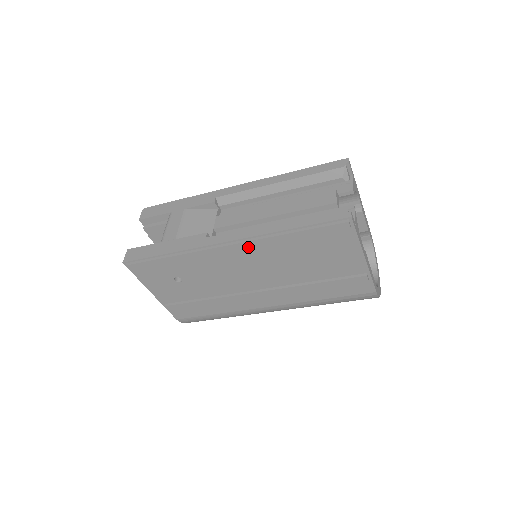
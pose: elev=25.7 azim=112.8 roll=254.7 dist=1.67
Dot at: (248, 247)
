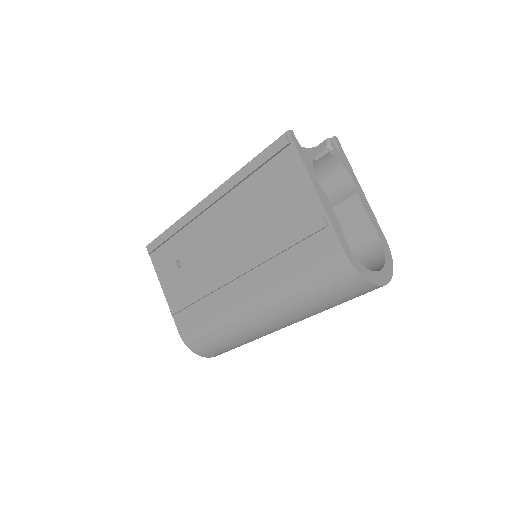
Dot at: (218, 197)
